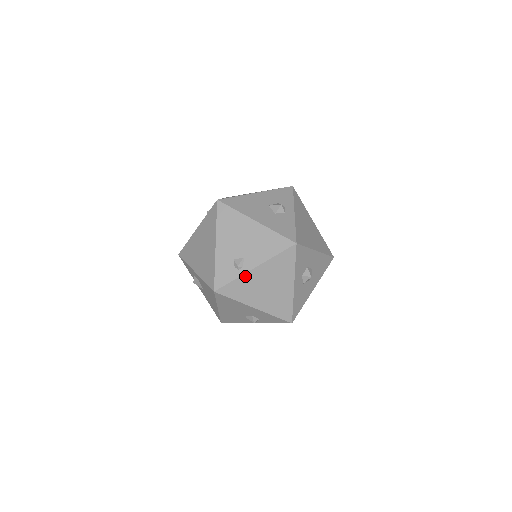
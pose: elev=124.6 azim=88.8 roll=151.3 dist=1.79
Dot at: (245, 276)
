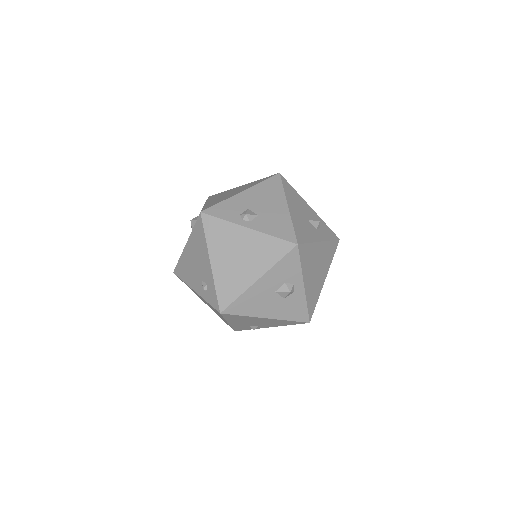
Dot at: occluded
